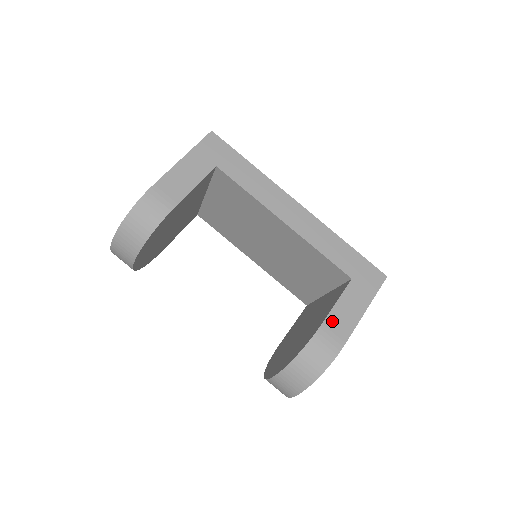
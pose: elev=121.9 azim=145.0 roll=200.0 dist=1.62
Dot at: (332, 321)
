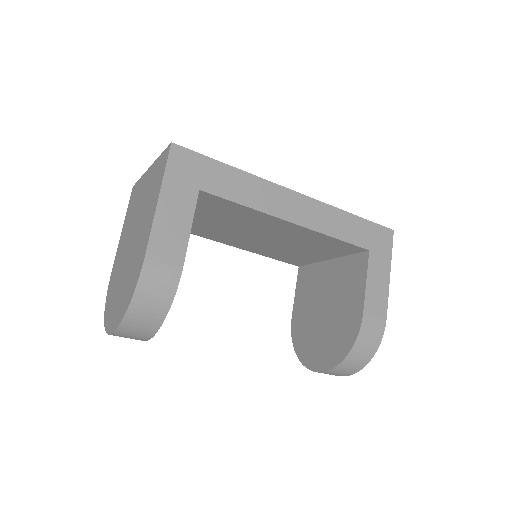
Dot at: (370, 304)
